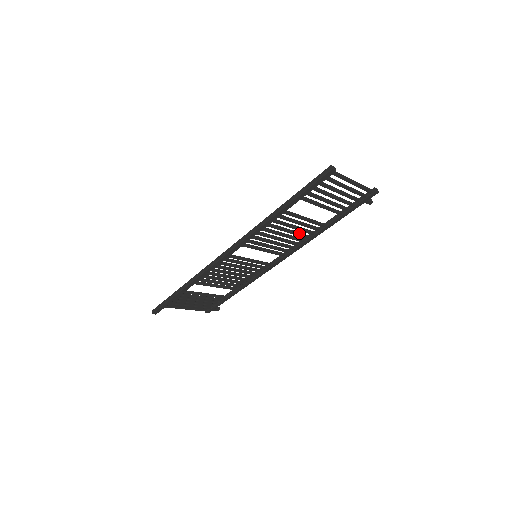
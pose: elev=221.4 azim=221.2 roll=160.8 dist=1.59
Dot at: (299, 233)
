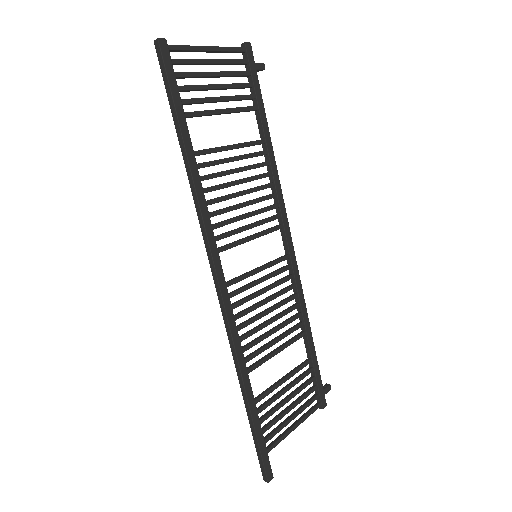
Dot at: (253, 176)
